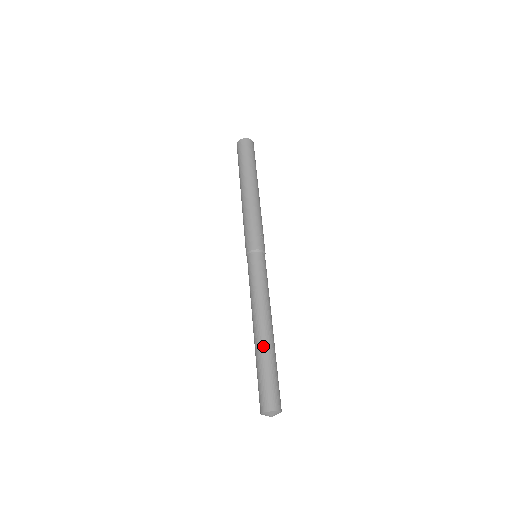
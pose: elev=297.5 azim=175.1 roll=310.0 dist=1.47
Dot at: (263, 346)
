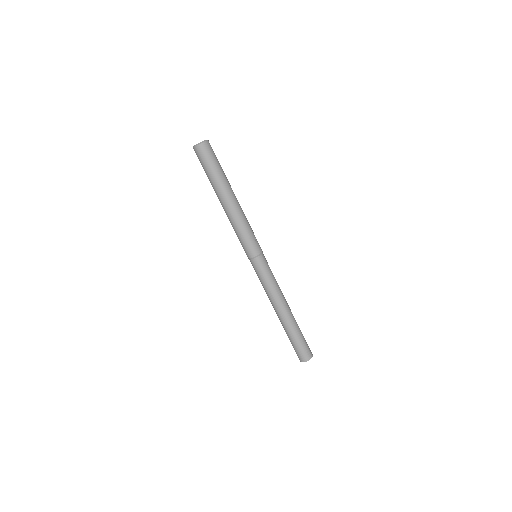
Dot at: (289, 325)
